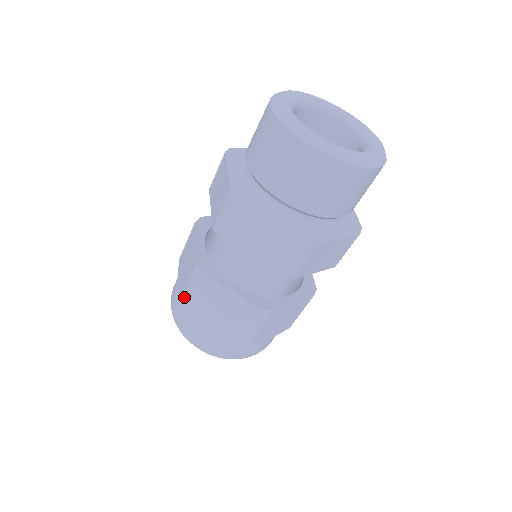
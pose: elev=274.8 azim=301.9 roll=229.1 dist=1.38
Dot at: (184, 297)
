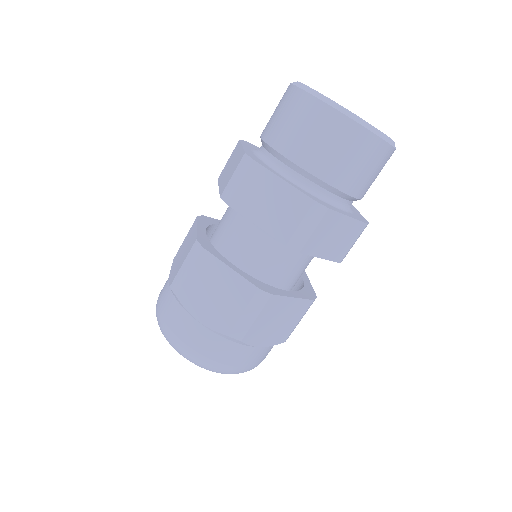
Dot at: (176, 281)
